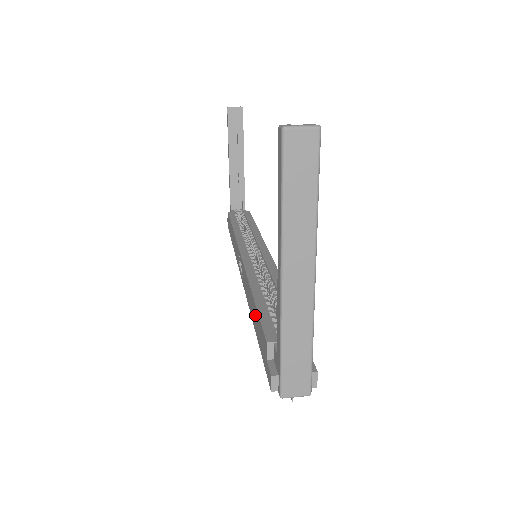
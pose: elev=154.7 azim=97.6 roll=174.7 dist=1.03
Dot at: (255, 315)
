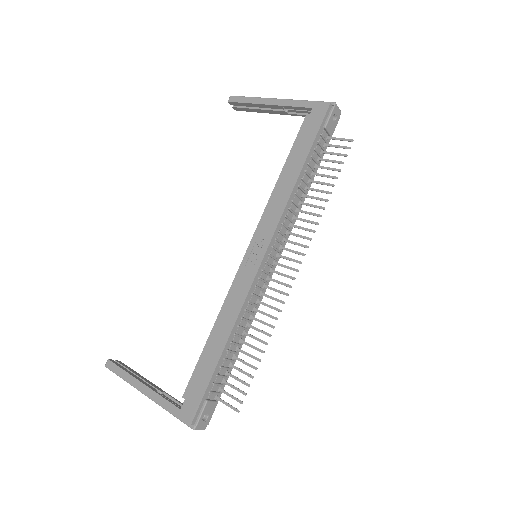
Dot at: (293, 159)
